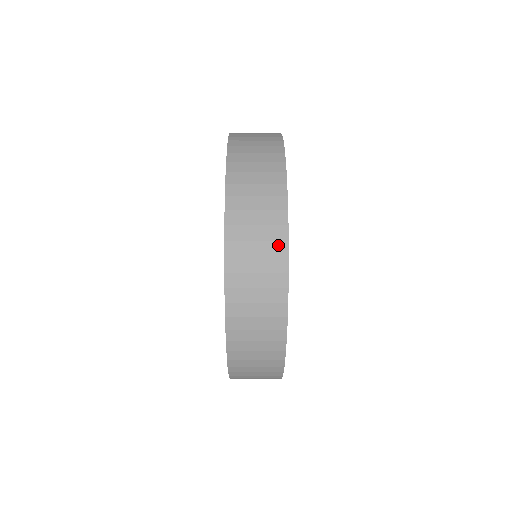
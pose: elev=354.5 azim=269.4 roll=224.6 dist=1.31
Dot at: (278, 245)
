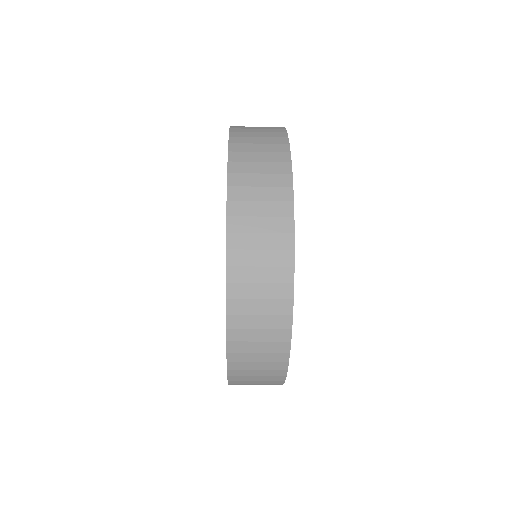
Dot at: (279, 139)
